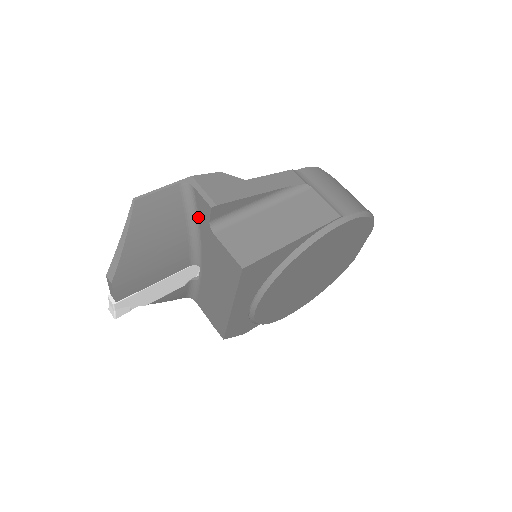
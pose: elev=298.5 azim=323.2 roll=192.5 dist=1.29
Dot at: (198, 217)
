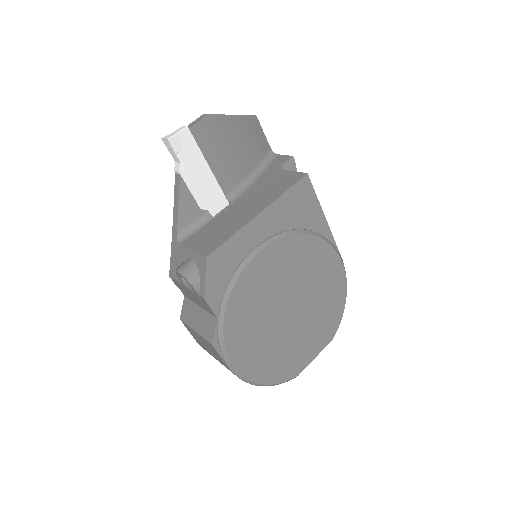
Dot at: (267, 168)
